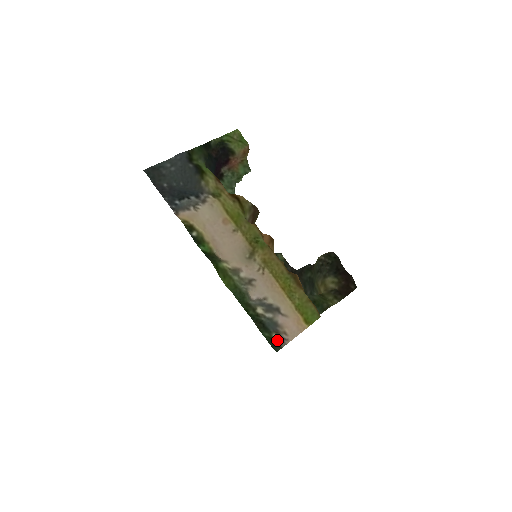
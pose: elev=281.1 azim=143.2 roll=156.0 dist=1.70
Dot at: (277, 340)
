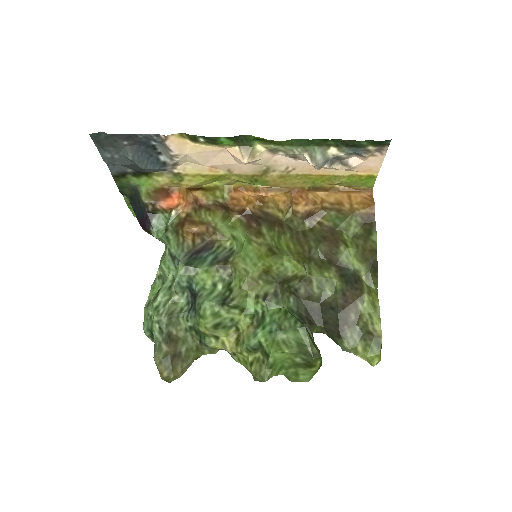
Dot at: (377, 146)
